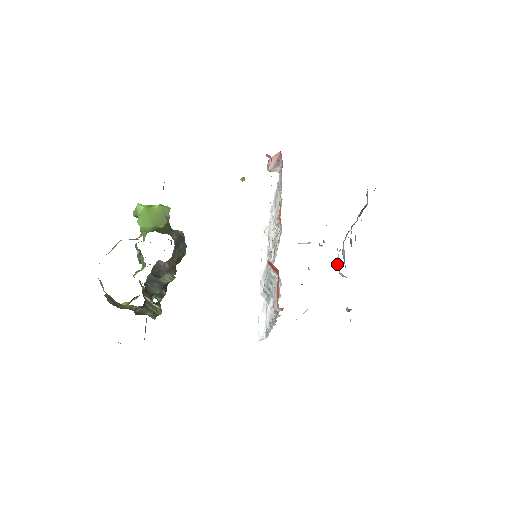
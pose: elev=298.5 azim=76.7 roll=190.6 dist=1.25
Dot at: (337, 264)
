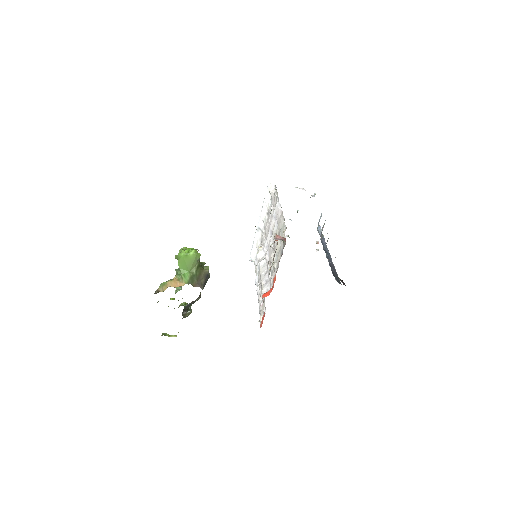
Dot at: (318, 222)
